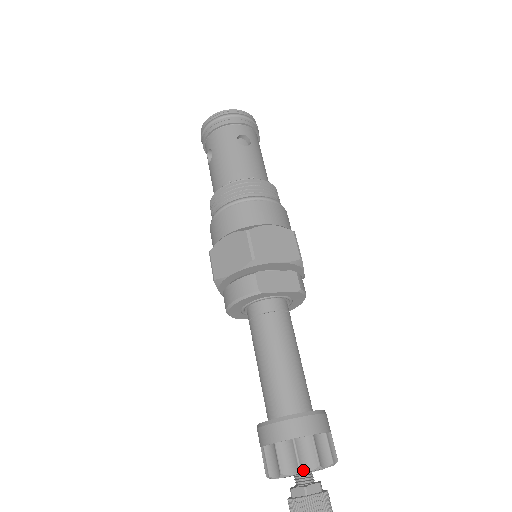
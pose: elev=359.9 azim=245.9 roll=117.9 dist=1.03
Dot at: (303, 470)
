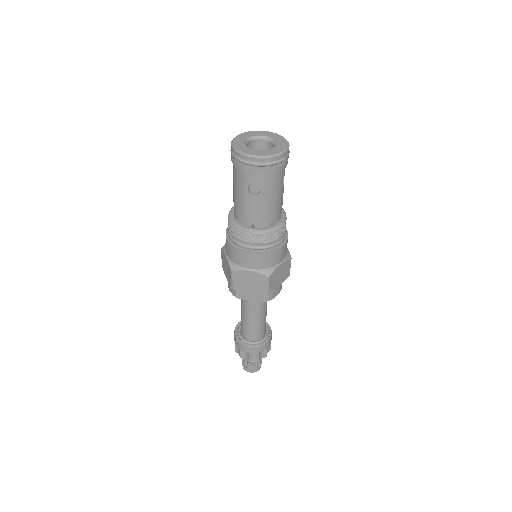
Dot at: (242, 358)
